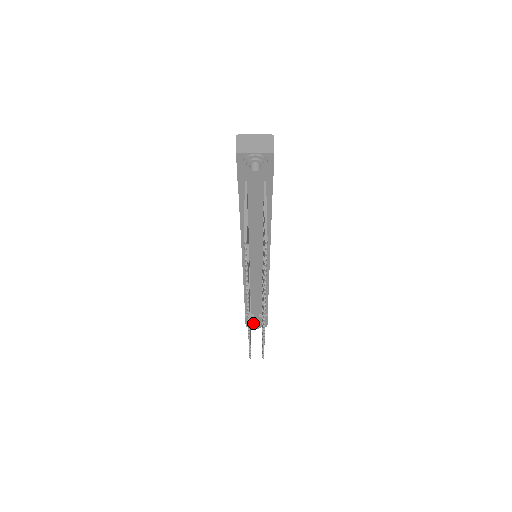
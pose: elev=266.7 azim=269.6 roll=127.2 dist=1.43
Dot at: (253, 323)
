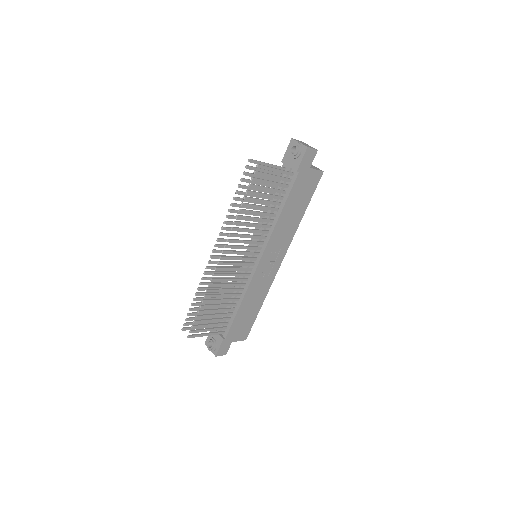
Dot at: (211, 339)
